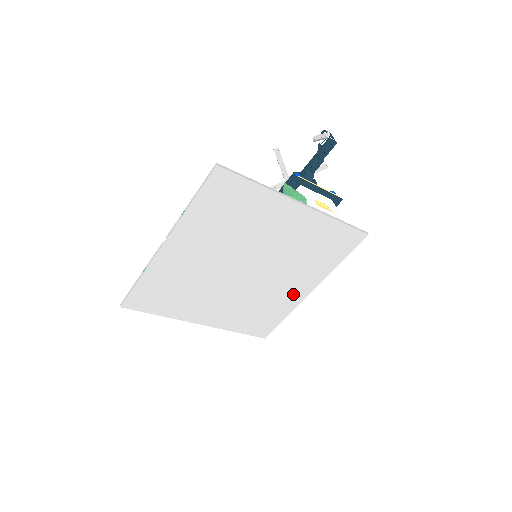
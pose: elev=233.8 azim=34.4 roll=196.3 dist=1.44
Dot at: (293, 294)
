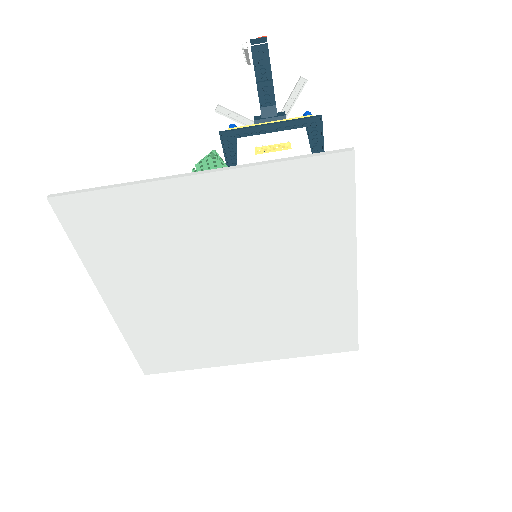
Dot at: (331, 285)
